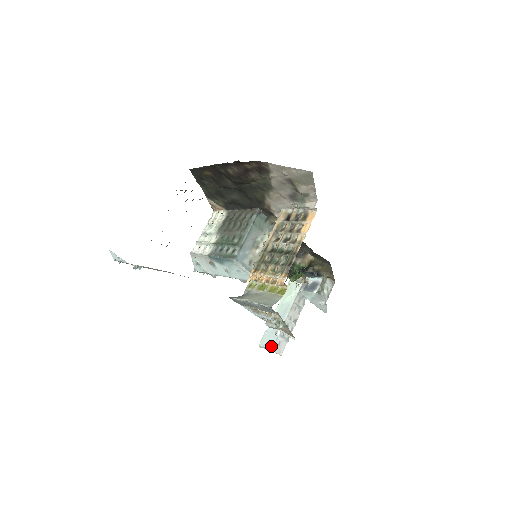
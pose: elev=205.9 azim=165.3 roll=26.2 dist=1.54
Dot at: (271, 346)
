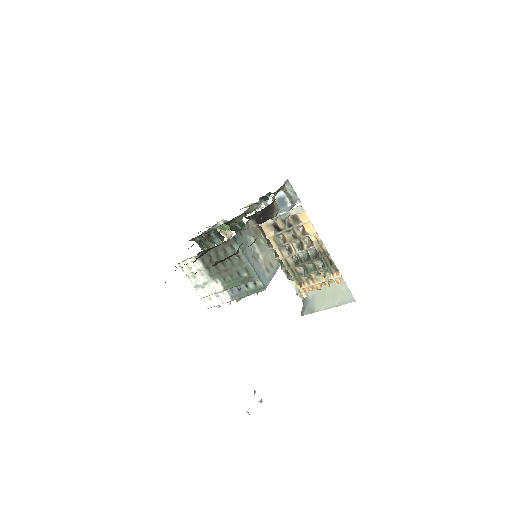
Dot at: occluded
